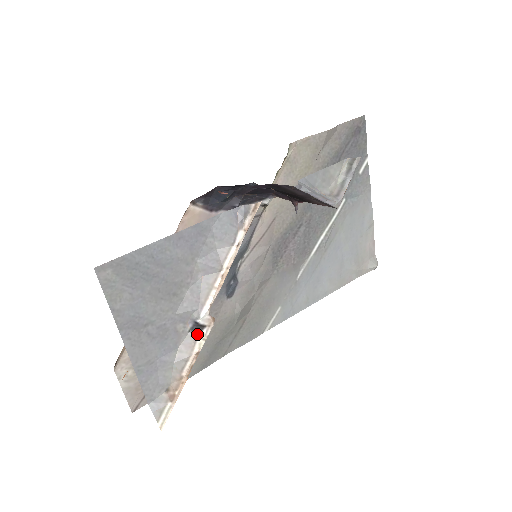
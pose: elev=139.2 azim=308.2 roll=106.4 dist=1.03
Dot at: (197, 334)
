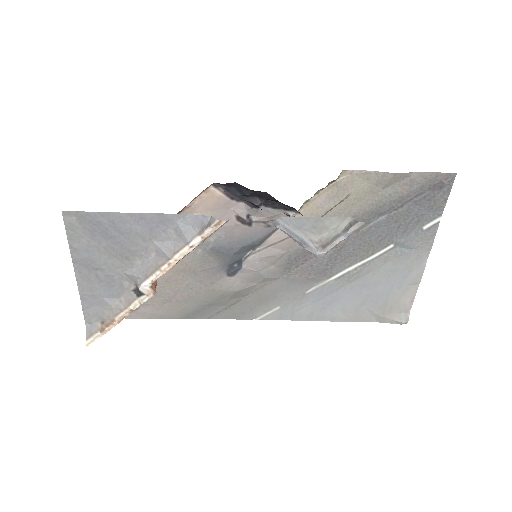
Dot at: (137, 296)
